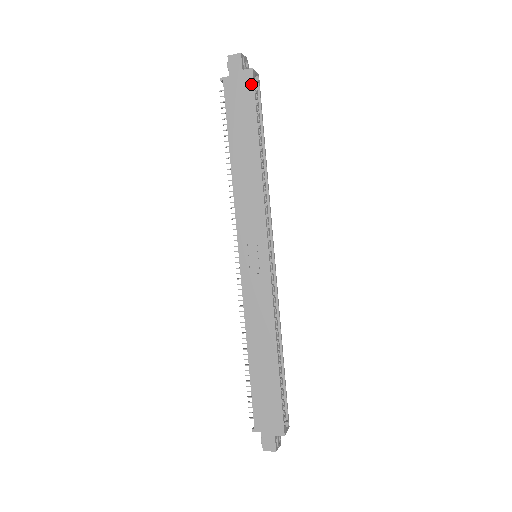
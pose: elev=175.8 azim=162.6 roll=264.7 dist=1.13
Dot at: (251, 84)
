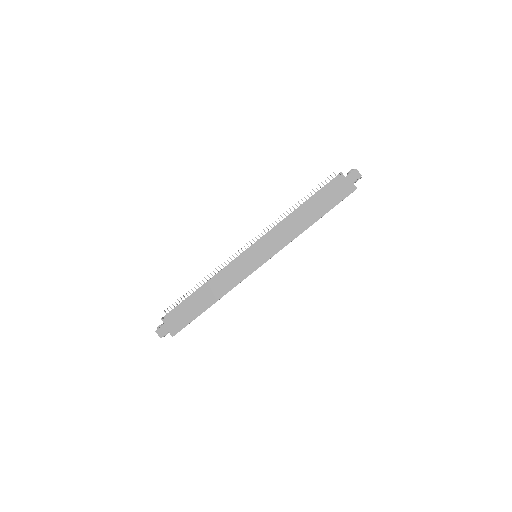
Dot at: (348, 193)
